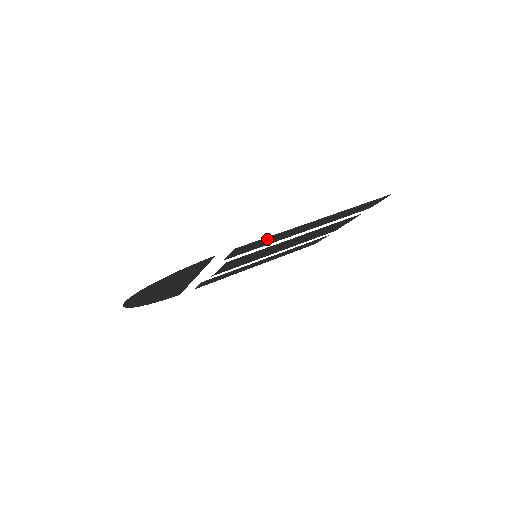
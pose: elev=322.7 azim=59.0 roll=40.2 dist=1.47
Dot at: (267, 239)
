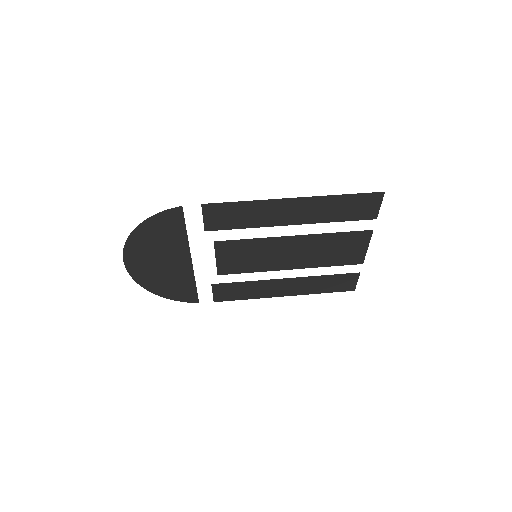
Dot at: (239, 209)
